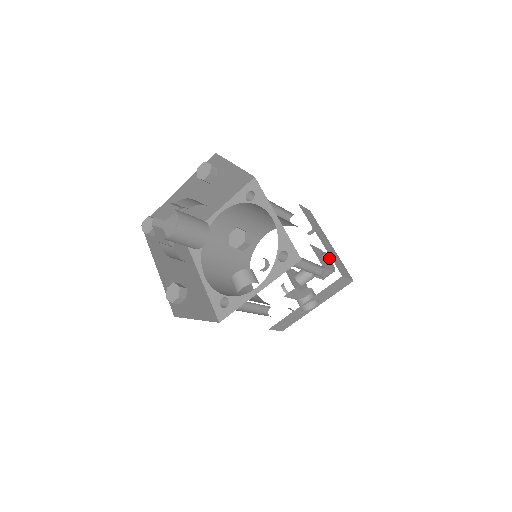
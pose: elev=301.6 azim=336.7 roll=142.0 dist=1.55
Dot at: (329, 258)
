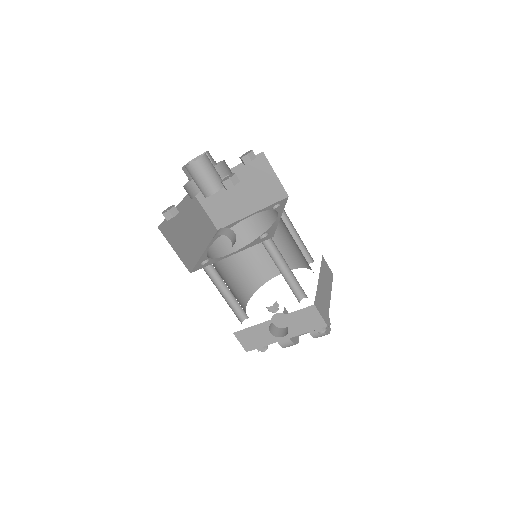
Dot at: occluded
